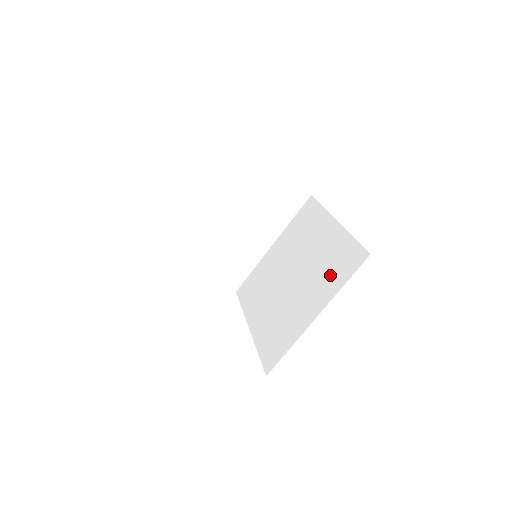
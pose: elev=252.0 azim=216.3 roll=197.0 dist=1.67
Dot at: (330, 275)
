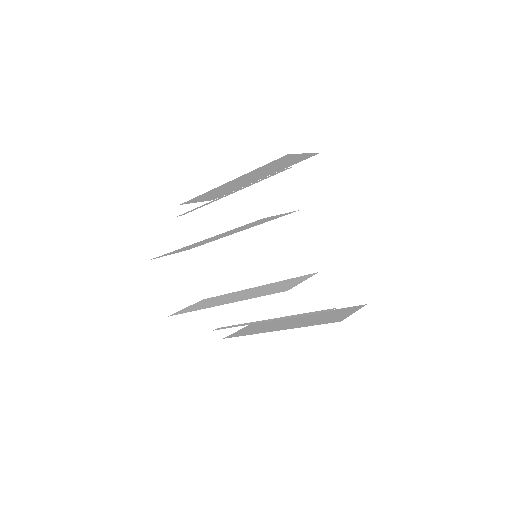
Dot at: (324, 287)
